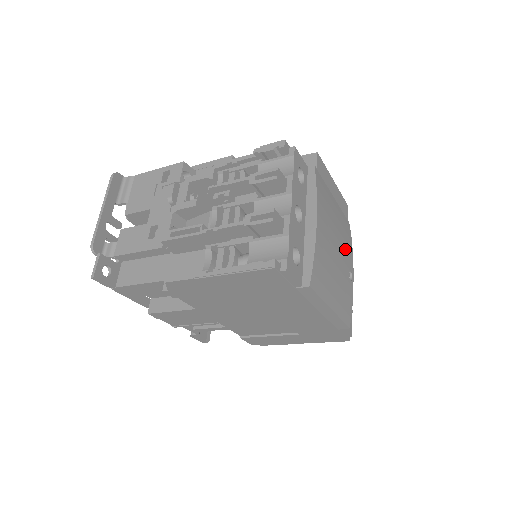
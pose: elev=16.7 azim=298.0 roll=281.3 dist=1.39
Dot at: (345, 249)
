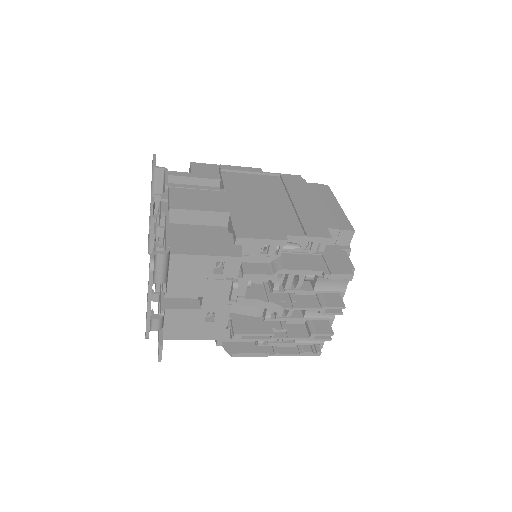
Dot at: occluded
